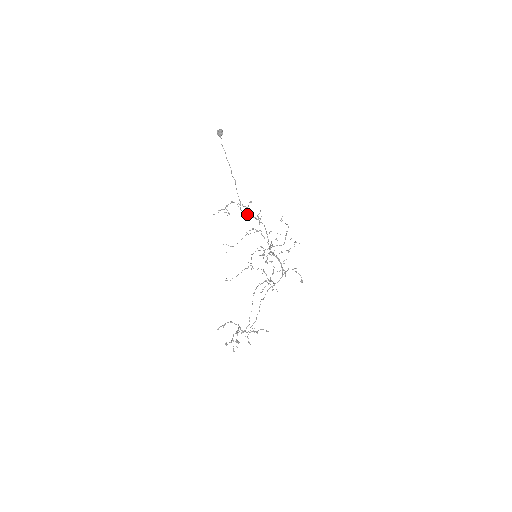
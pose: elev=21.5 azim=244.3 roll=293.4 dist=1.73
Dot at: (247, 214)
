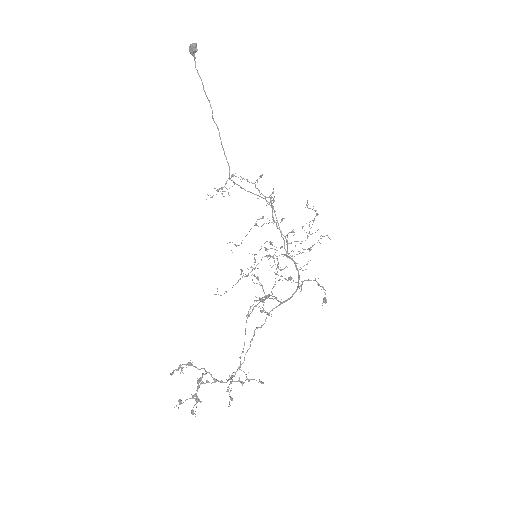
Dot at: (241, 187)
